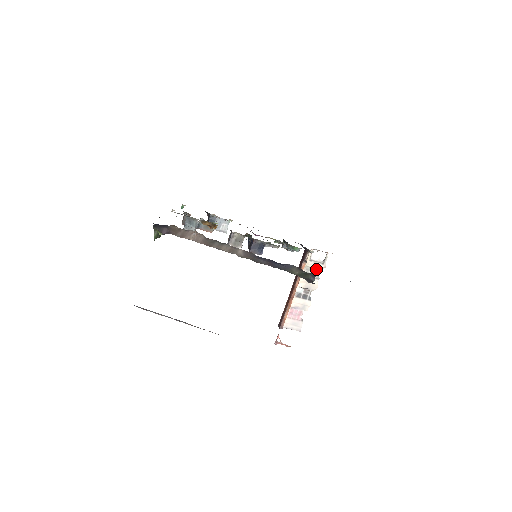
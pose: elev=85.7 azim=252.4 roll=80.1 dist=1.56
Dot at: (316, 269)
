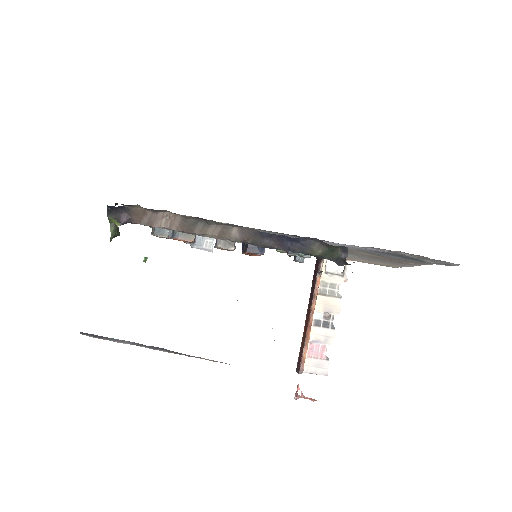
Dot at: (335, 284)
